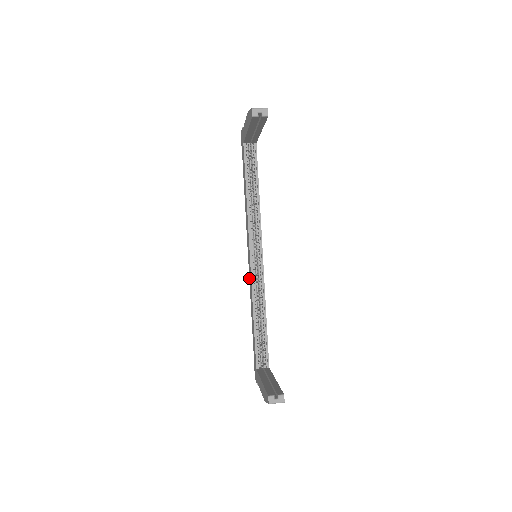
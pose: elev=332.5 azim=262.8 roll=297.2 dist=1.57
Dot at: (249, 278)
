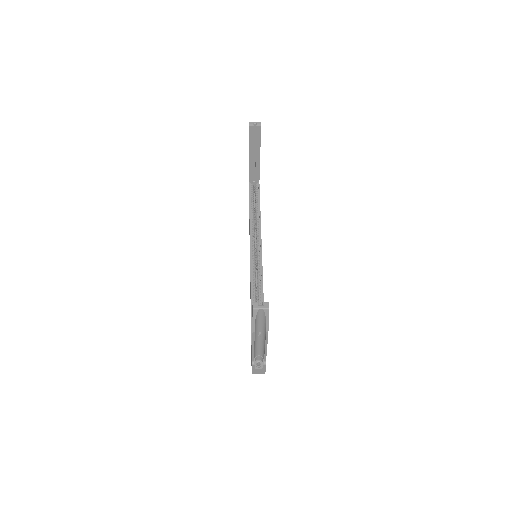
Dot at: occluded
